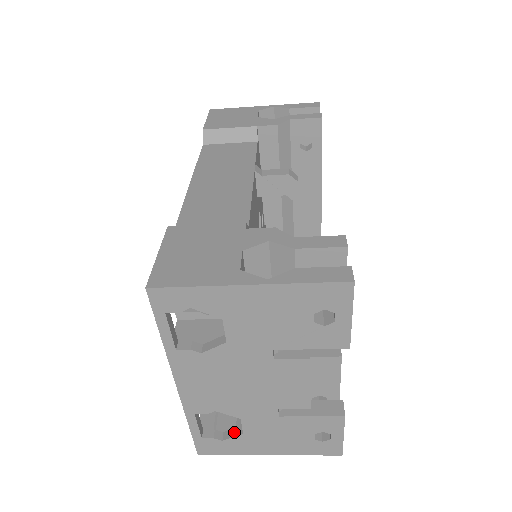
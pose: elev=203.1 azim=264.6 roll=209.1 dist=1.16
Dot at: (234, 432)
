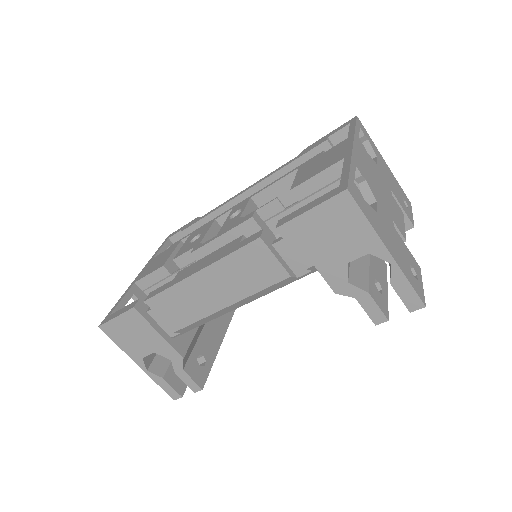
Dot at: occluded
